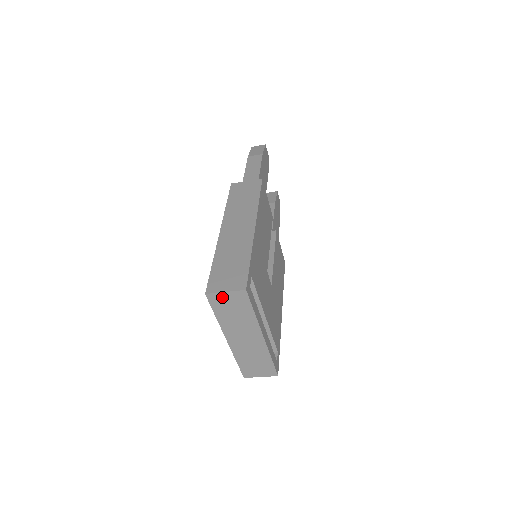
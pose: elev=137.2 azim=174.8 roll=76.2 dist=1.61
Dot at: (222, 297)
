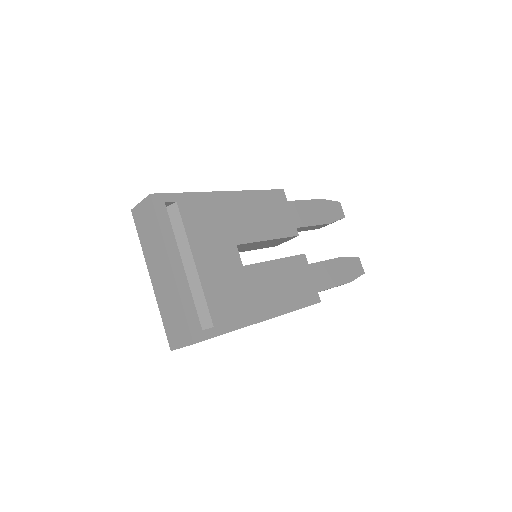
Dot at: (140, 210)
